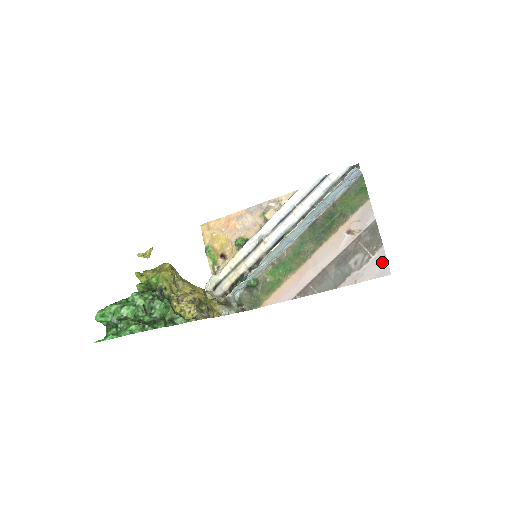
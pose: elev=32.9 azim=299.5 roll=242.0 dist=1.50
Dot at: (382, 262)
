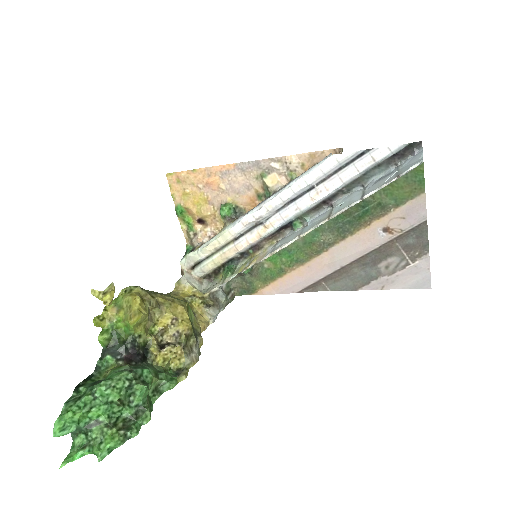
Dot at: (423, 272)
